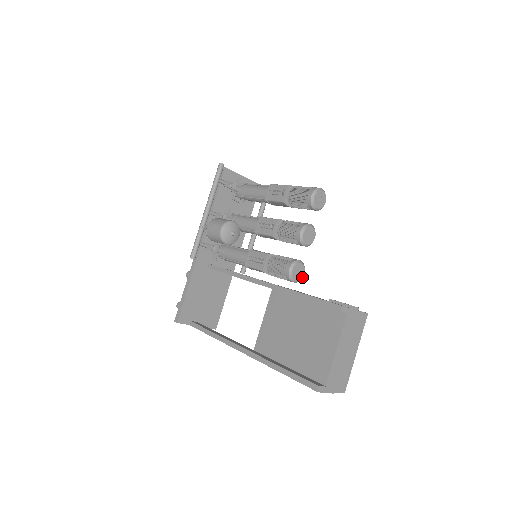
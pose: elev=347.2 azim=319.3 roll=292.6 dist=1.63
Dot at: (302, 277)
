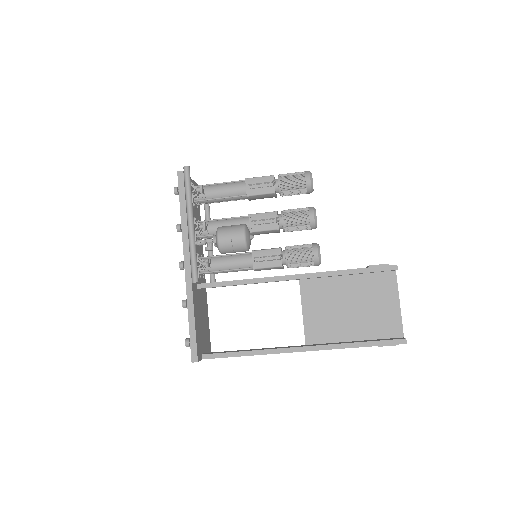
Dot at: occluded
